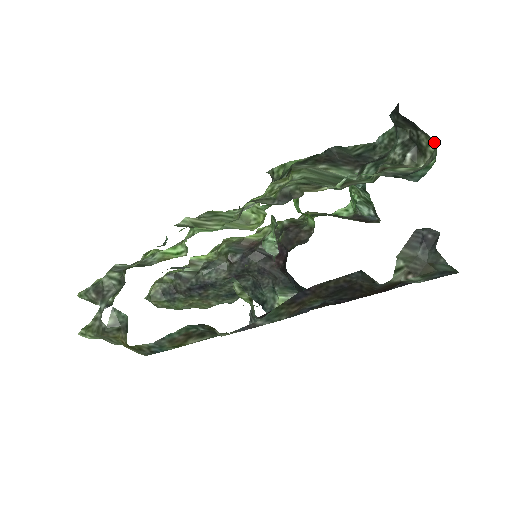
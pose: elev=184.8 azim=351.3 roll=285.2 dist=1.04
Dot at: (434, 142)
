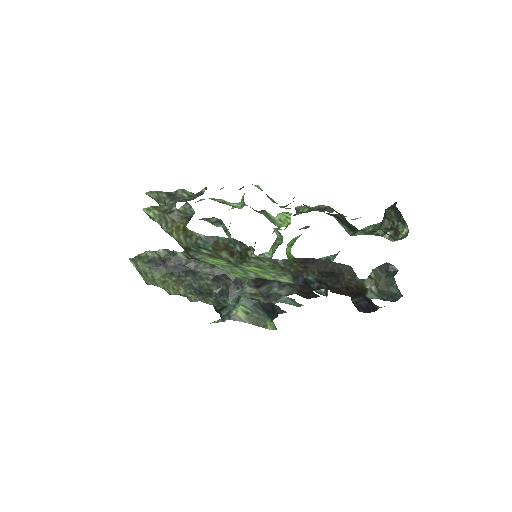
Dot at: (407, 230)
